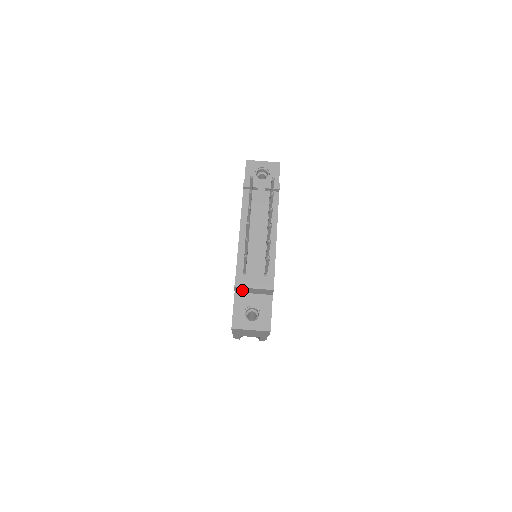
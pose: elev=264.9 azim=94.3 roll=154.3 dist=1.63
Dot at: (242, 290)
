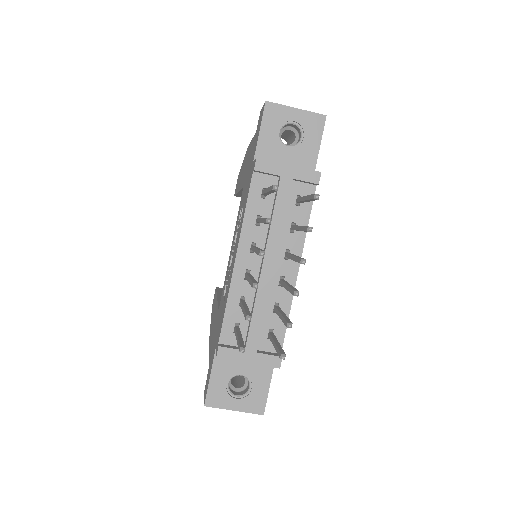
Dot at: occluded
